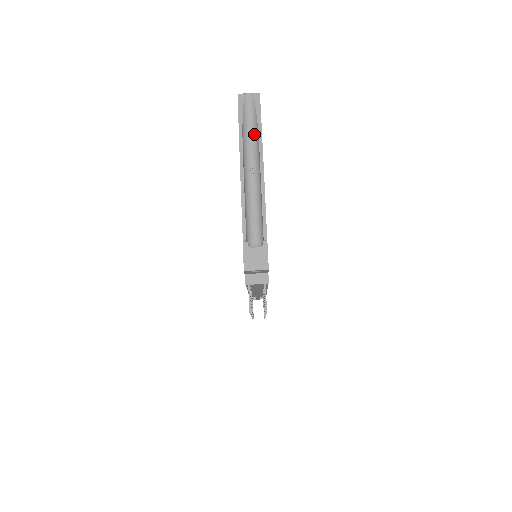
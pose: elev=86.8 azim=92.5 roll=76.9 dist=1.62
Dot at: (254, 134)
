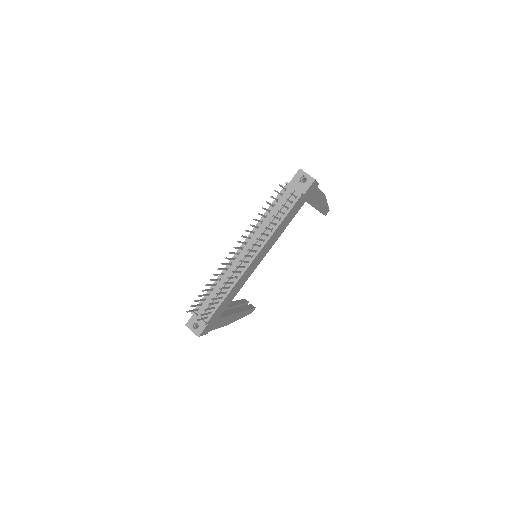
Dot at: occluded
